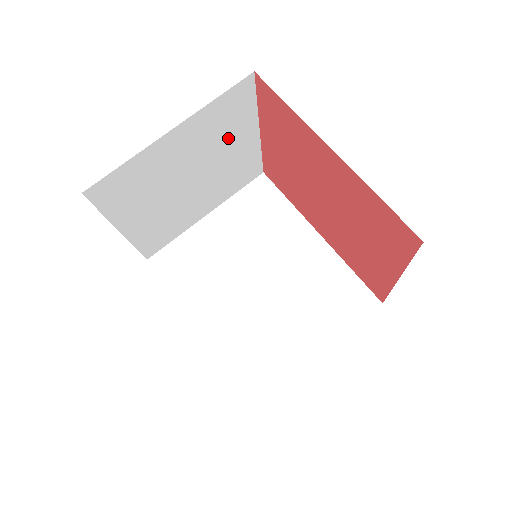
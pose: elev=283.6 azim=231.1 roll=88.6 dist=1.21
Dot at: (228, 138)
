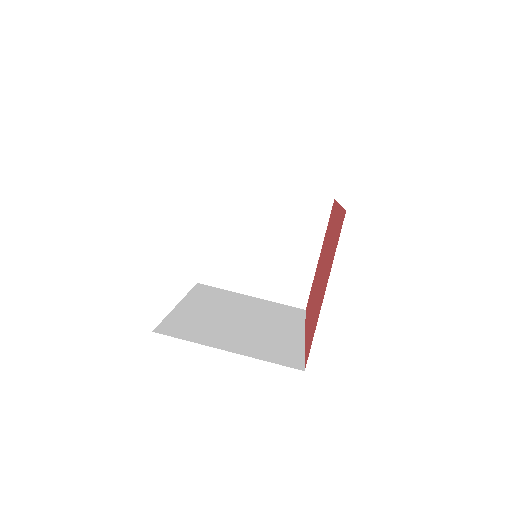
Dot at: (299, 234)
